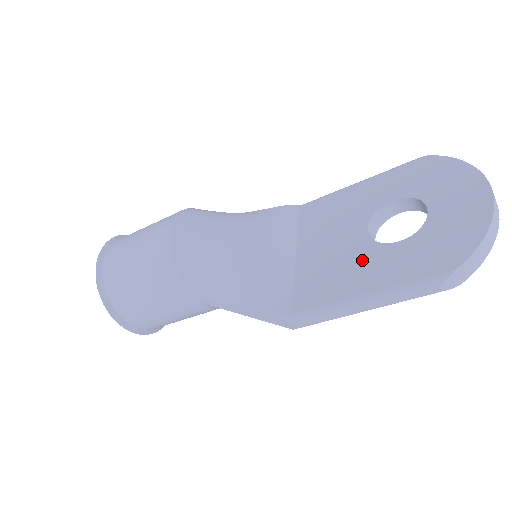
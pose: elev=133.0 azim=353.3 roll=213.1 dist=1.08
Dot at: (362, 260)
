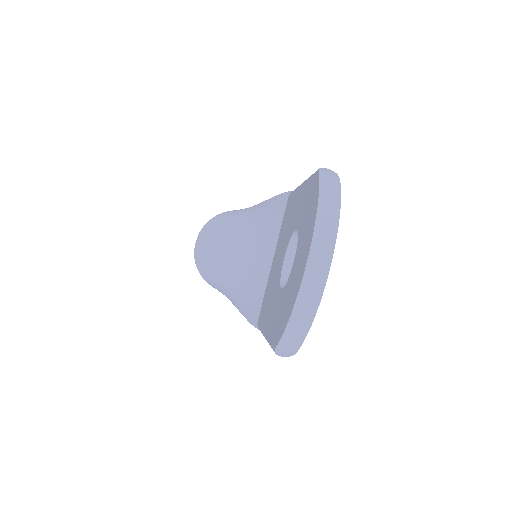
Dot at: (273, 295)
